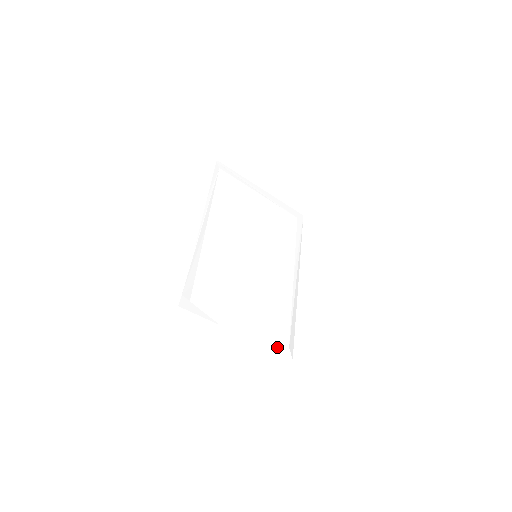
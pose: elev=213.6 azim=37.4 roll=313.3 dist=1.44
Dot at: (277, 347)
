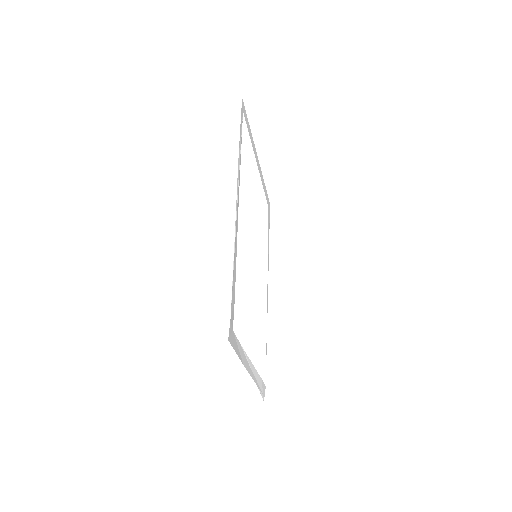
Dot at: (261, 388)
